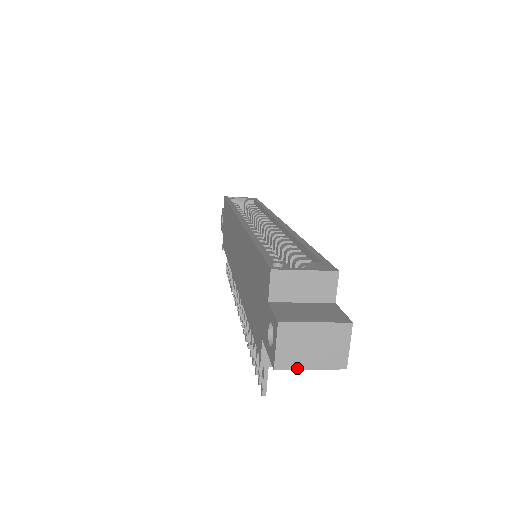
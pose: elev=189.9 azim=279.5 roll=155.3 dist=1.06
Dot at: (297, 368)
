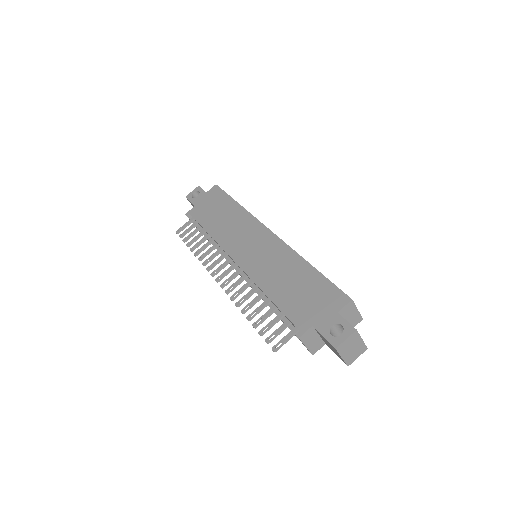
Dot at: (340, 354)
